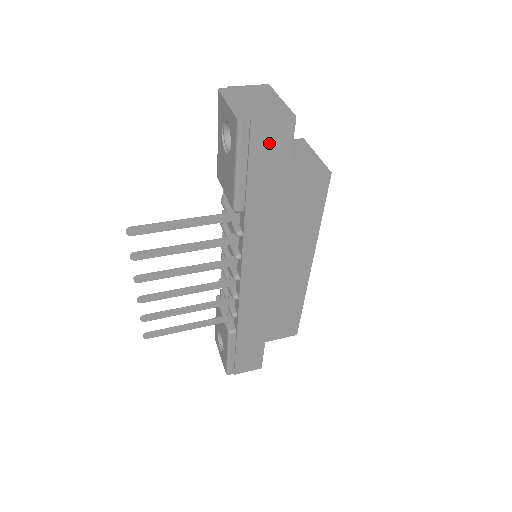
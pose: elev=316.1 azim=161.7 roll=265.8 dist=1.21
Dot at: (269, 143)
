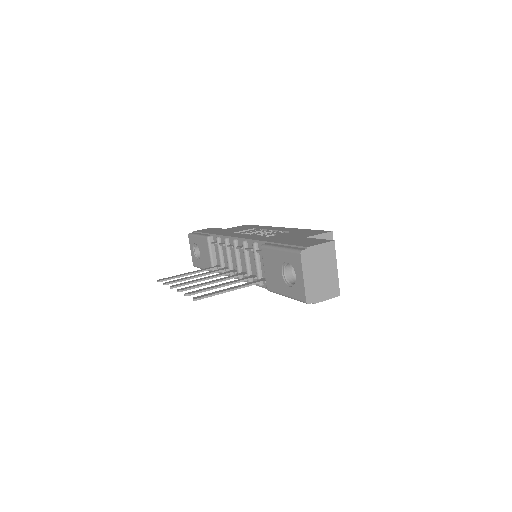
Dot at: occluded
